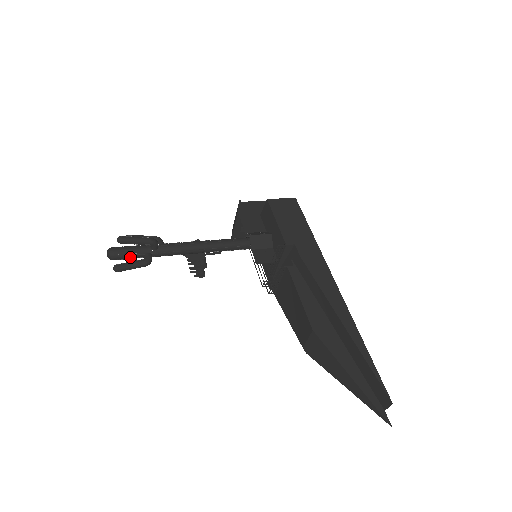
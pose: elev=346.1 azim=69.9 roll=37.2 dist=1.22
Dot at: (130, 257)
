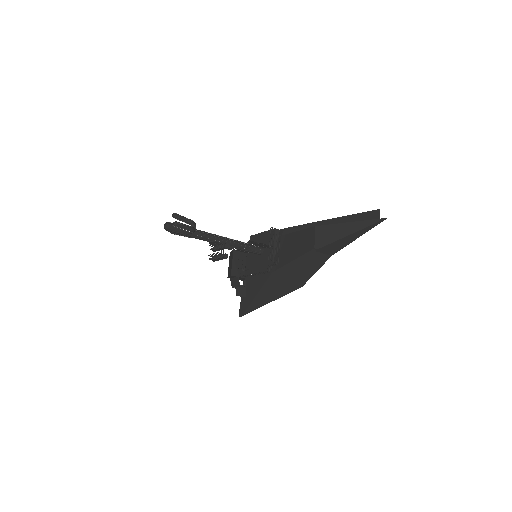
Dot at: occluded
